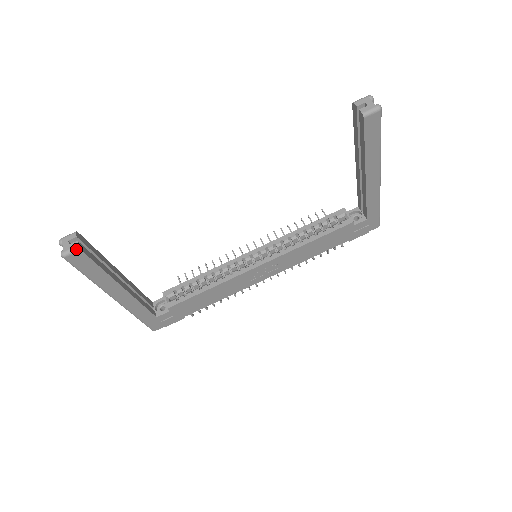
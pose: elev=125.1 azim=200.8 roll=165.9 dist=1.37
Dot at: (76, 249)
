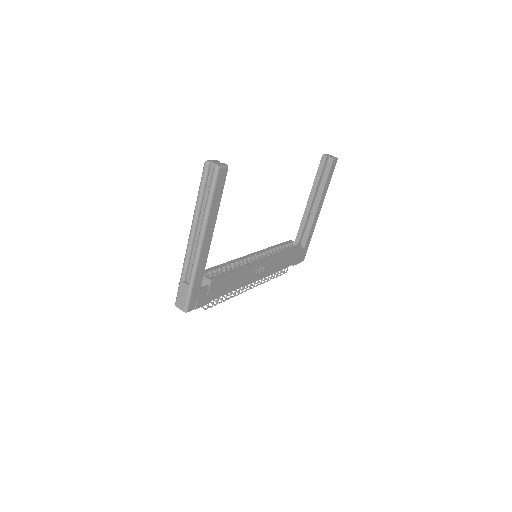
Dot at: (226, 166)
